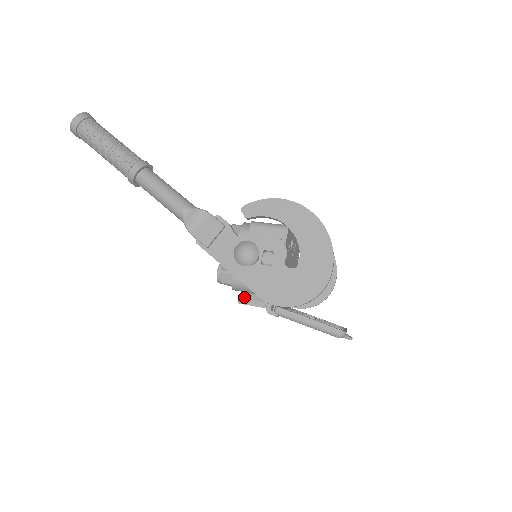
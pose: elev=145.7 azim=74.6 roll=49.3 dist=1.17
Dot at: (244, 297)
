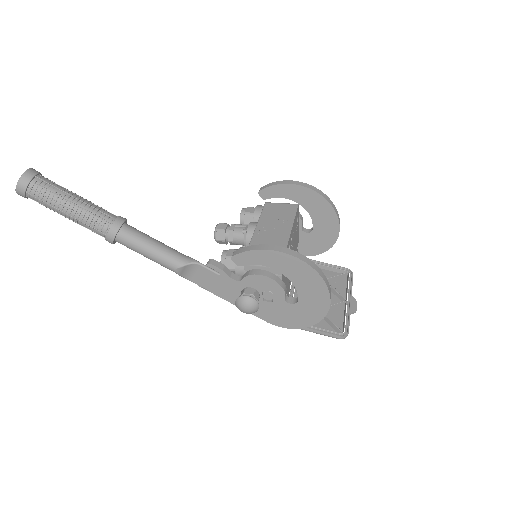
Dot at: occluded
